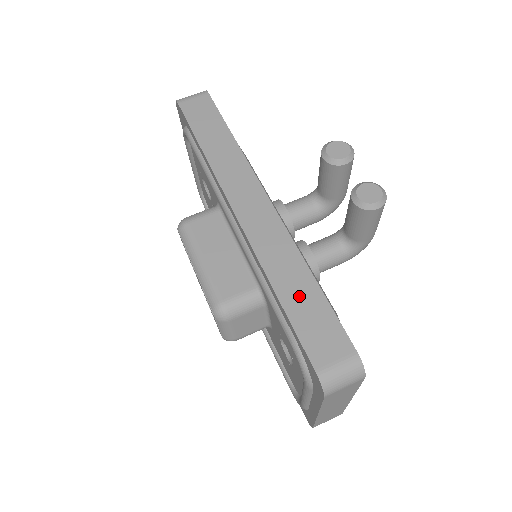
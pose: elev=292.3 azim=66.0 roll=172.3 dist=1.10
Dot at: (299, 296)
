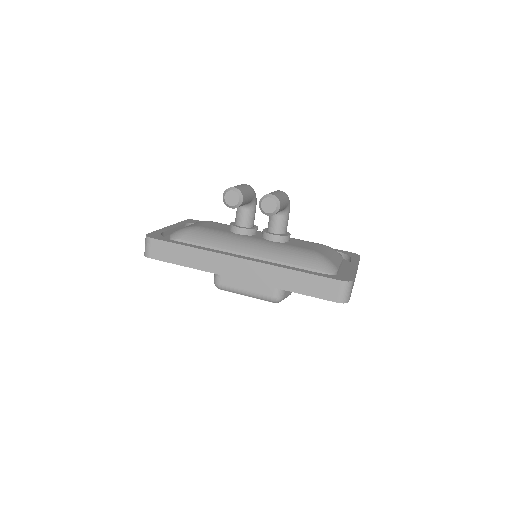
Dot at: (300, 284)
